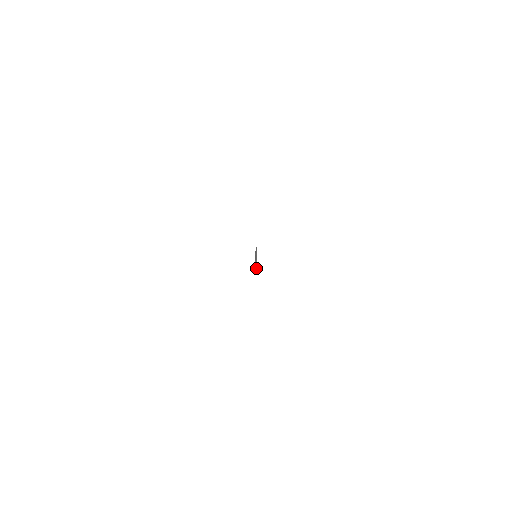
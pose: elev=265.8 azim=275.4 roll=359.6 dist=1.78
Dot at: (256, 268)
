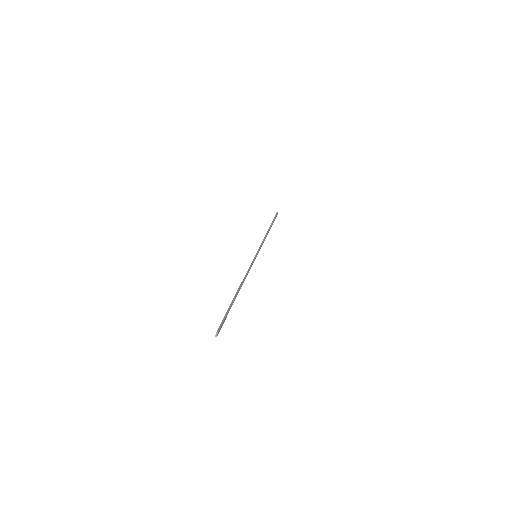
Dot at: (217, 333)
